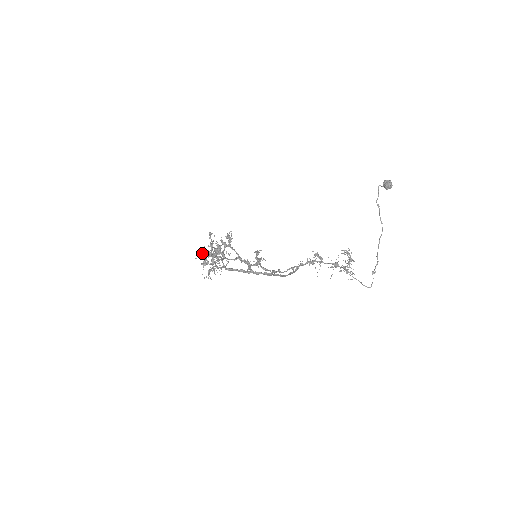
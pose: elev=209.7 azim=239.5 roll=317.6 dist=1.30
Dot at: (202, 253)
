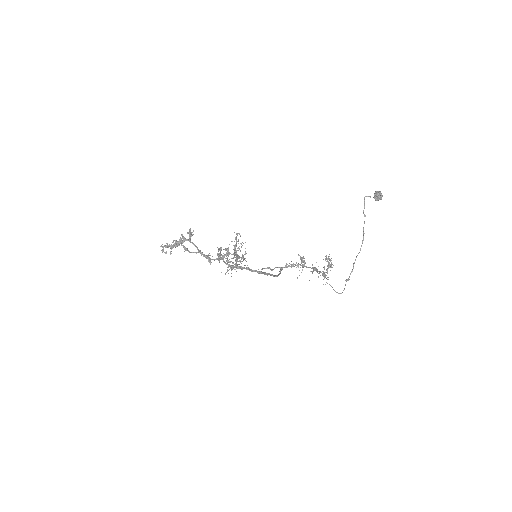
Dot at: (227, 251)
